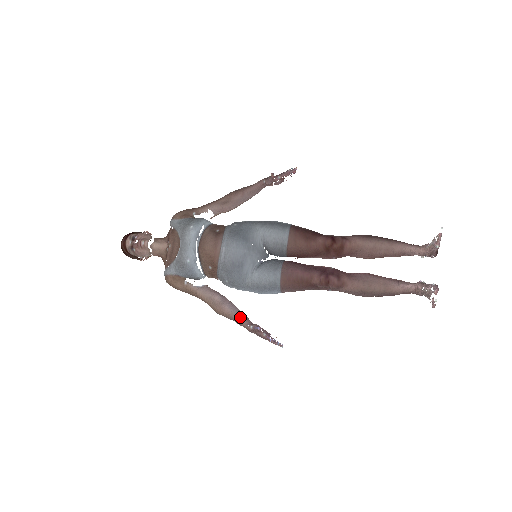
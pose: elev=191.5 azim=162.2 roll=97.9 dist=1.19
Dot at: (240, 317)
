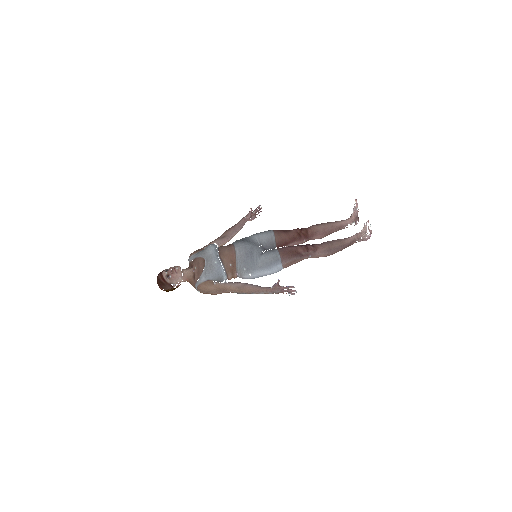
Dot at: (261, 287)
